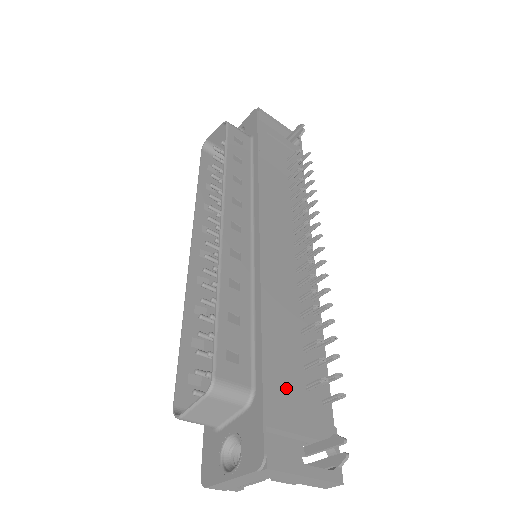
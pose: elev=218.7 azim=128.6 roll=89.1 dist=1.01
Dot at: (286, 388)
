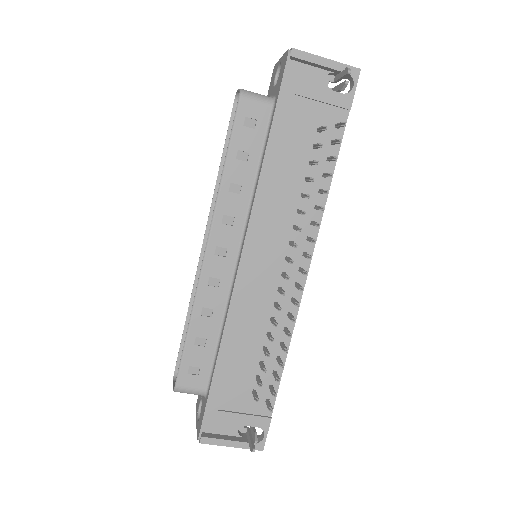
Dot at: (232, 394)
